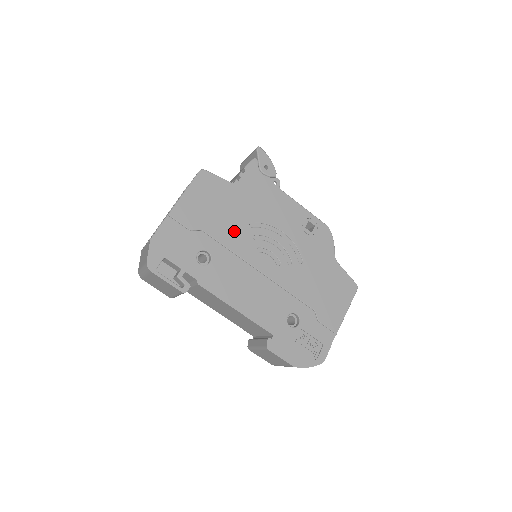
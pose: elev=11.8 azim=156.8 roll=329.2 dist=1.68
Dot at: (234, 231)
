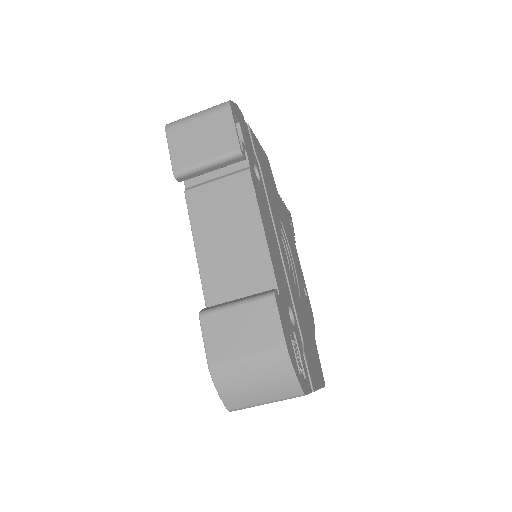
Dot at: (273, 203)
